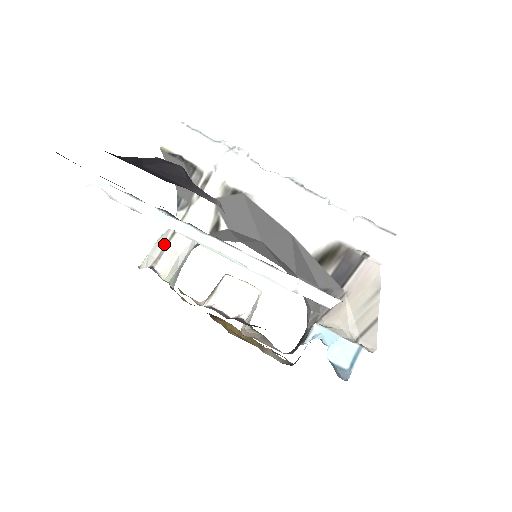
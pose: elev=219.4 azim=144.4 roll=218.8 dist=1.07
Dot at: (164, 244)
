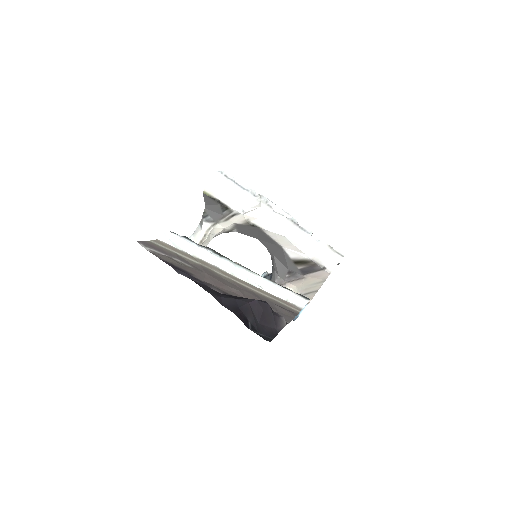
Dot at: occluded
